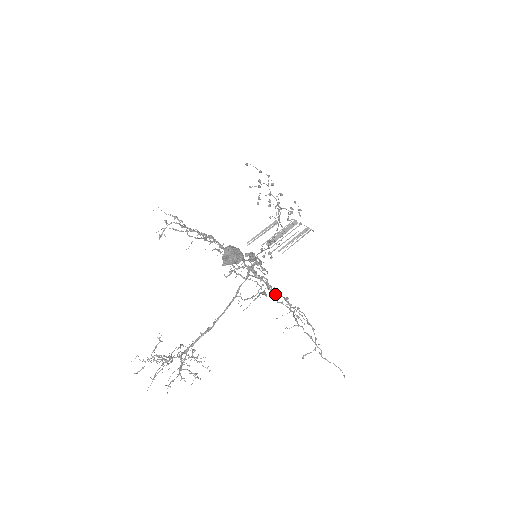
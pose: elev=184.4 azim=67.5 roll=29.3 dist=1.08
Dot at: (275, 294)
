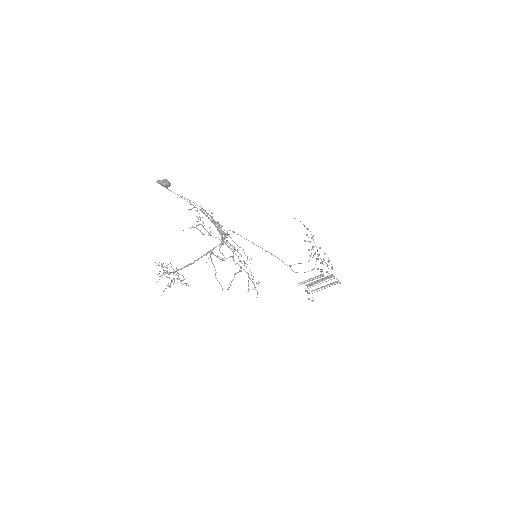
Dot at: (233, 260)
